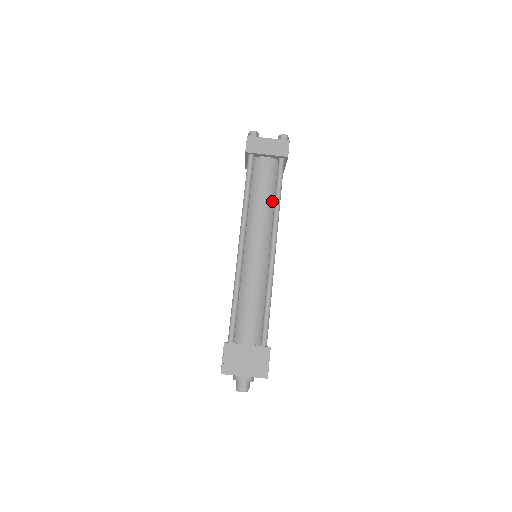
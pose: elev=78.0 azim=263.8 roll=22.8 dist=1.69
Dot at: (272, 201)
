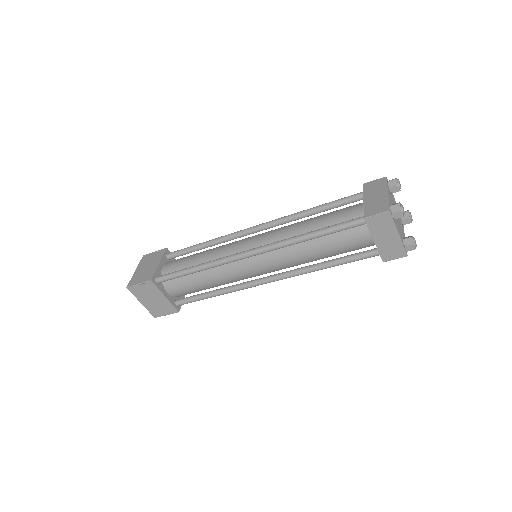
Dot at: (321, 258)
